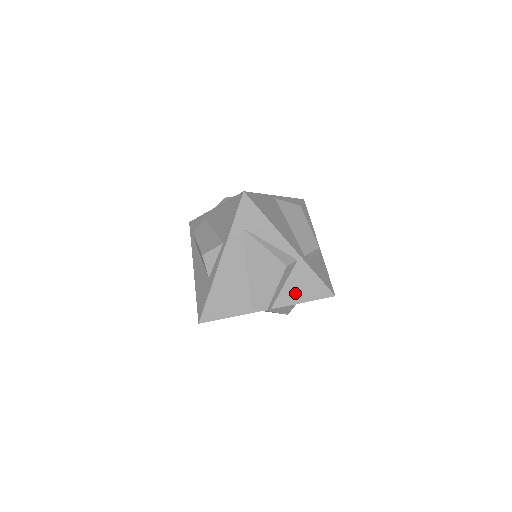
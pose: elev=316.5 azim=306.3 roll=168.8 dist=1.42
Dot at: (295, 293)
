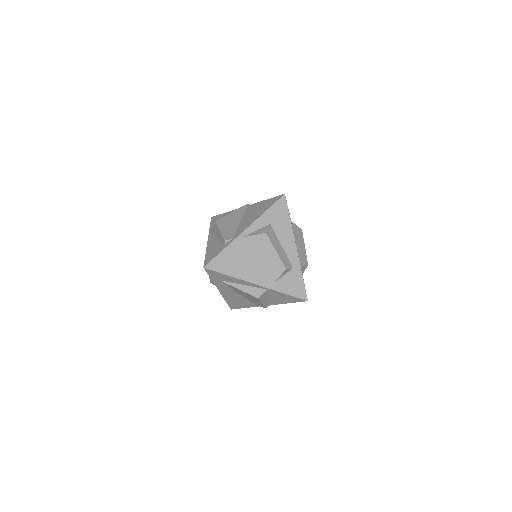
Dot at: (278, 300)
